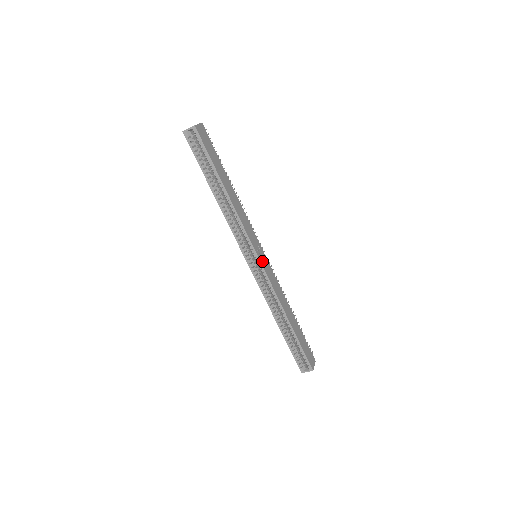
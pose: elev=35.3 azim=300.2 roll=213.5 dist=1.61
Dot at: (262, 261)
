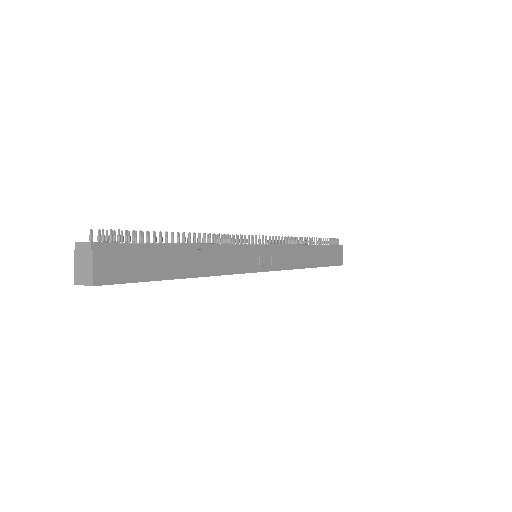
Dot at: (268, 265)
